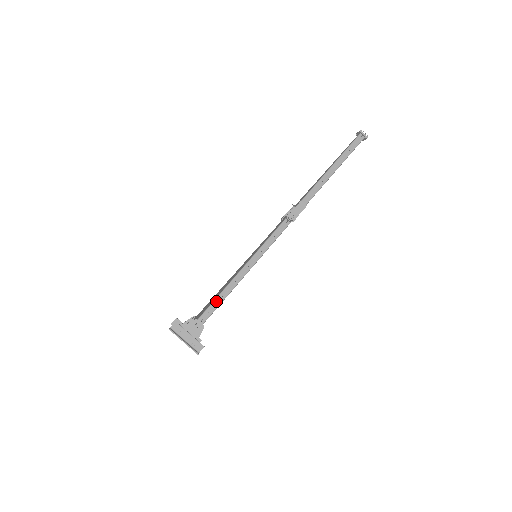
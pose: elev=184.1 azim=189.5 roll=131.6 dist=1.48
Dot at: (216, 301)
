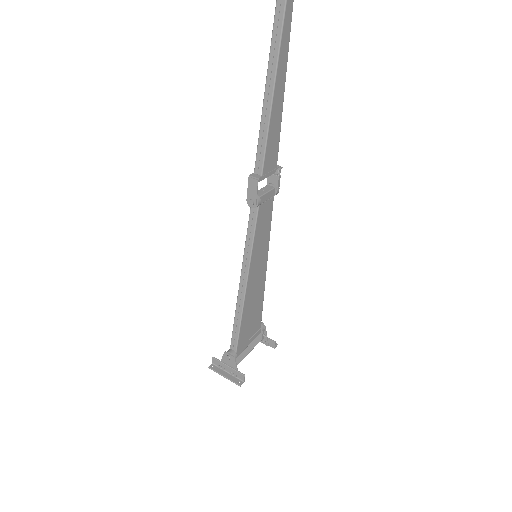
Dot at: (234, 327)
